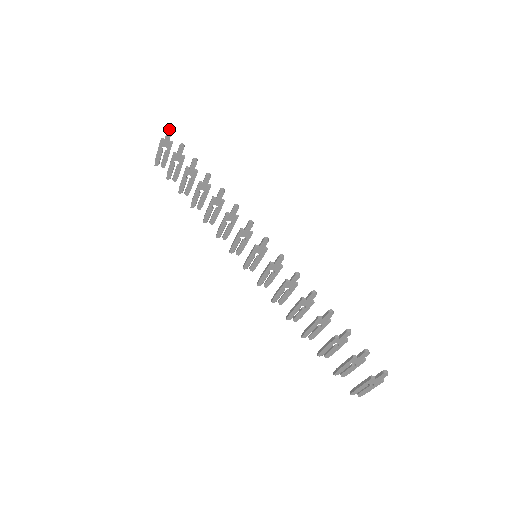
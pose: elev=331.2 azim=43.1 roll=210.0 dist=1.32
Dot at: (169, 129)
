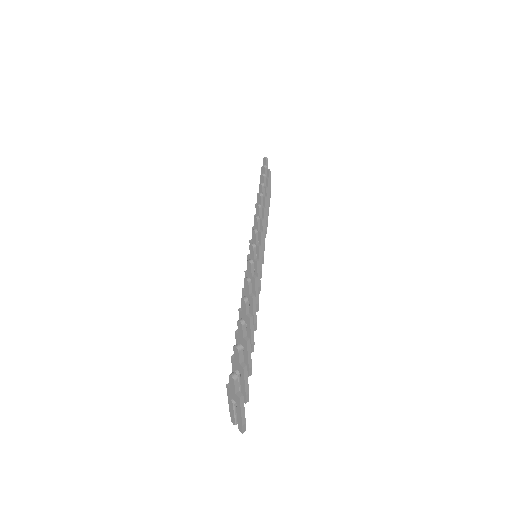
Dot at: (266, 157)
